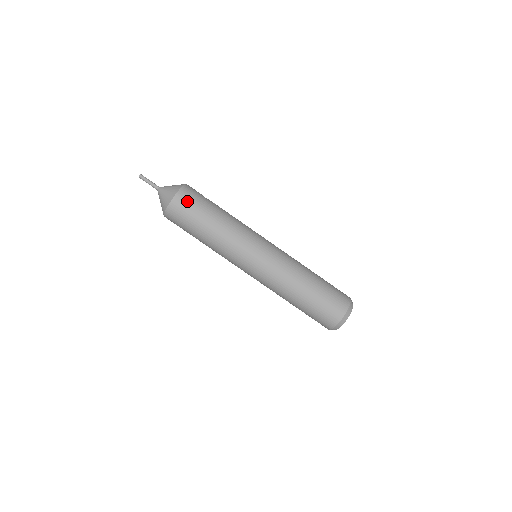
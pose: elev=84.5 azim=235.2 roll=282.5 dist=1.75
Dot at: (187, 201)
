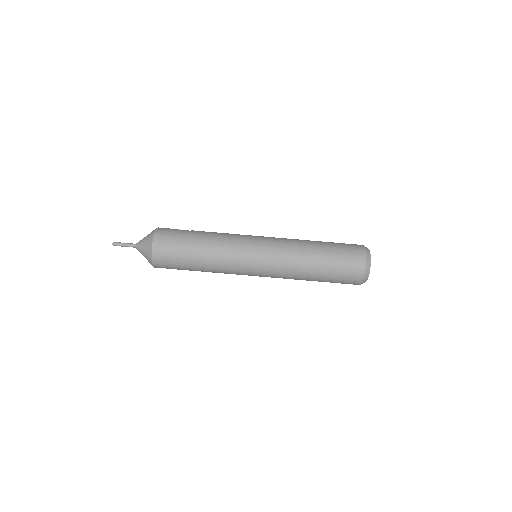
Dot at: (165, 246)
